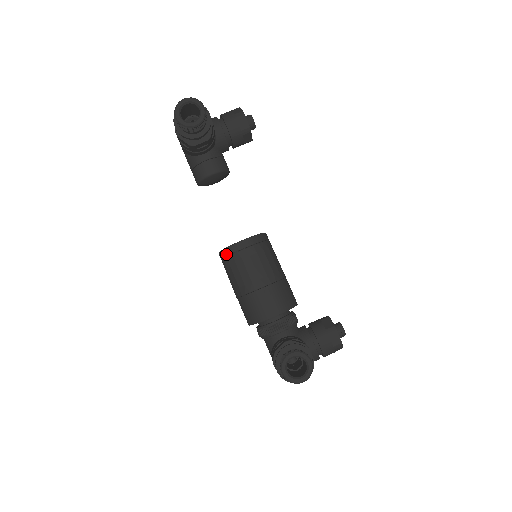
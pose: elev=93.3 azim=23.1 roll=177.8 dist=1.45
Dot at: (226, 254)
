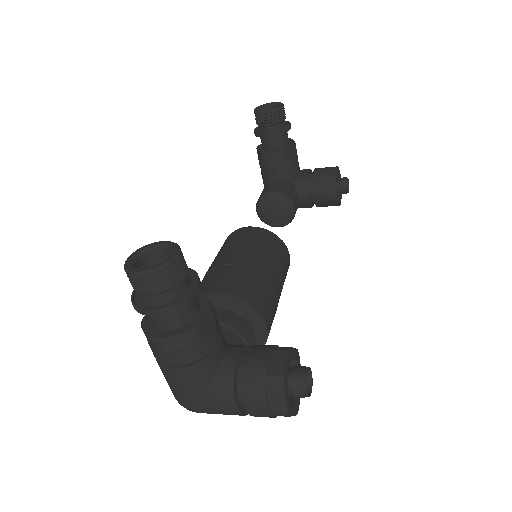
Dot at: (225, 241)
